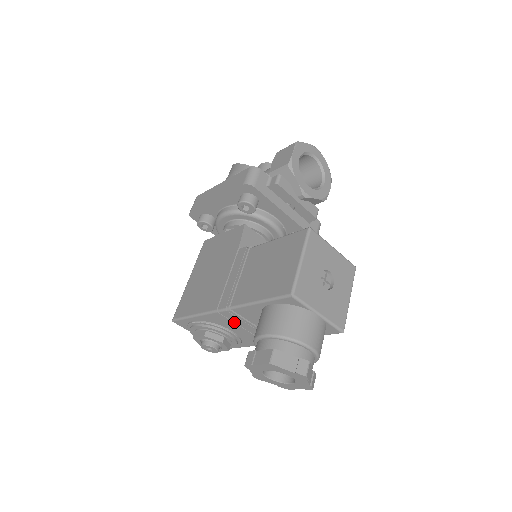
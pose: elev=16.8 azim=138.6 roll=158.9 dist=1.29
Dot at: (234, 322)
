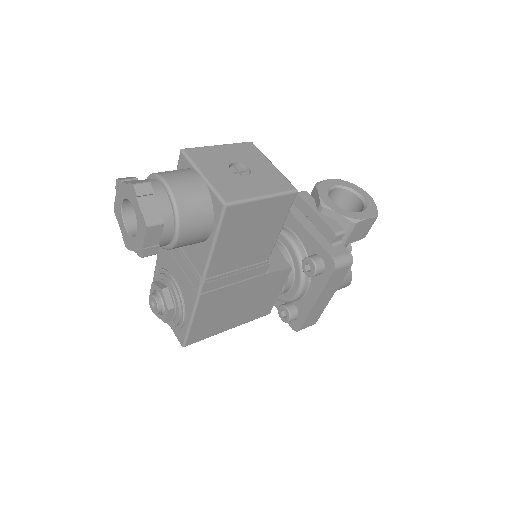
Dot at: (172, 253)
